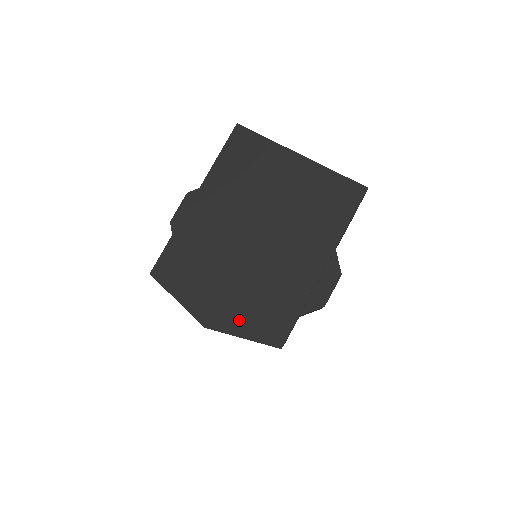
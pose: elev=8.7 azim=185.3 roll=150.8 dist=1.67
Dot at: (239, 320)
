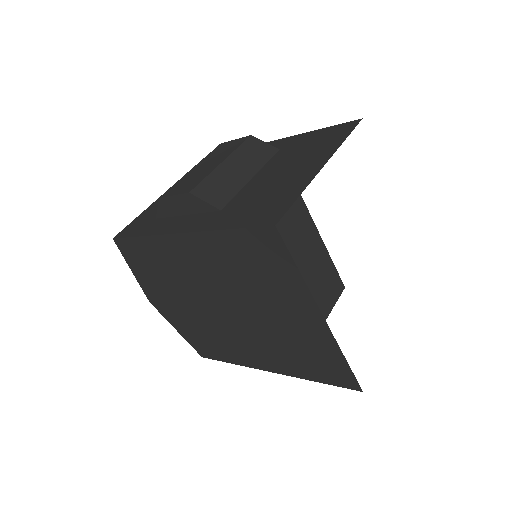
Dot at: (179, 323)
